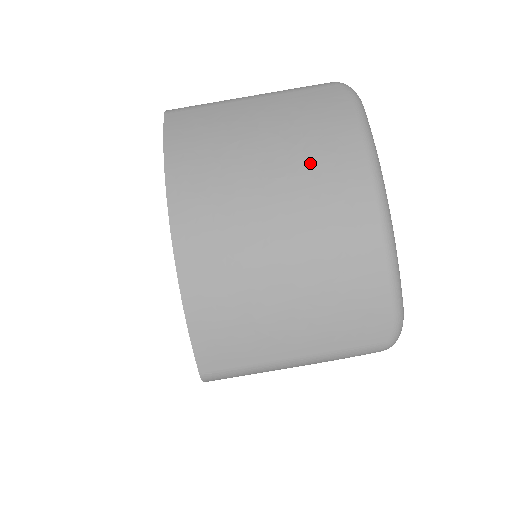
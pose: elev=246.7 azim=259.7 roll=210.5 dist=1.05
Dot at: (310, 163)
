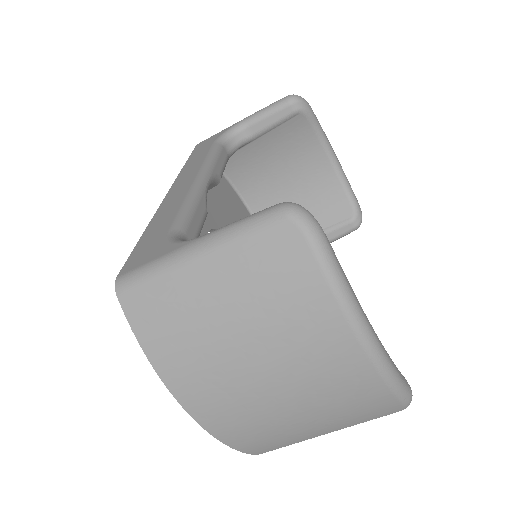
Dot at: (289, 335)
